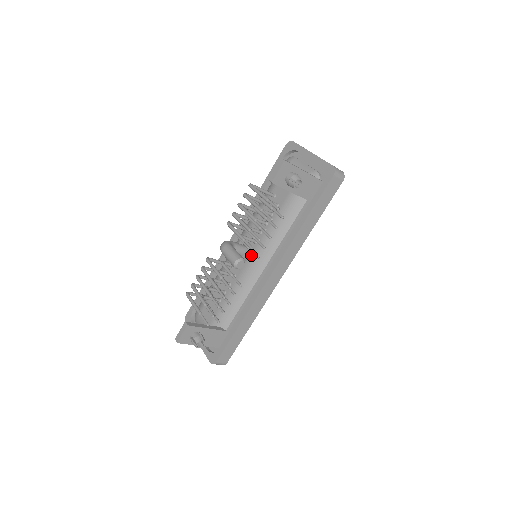
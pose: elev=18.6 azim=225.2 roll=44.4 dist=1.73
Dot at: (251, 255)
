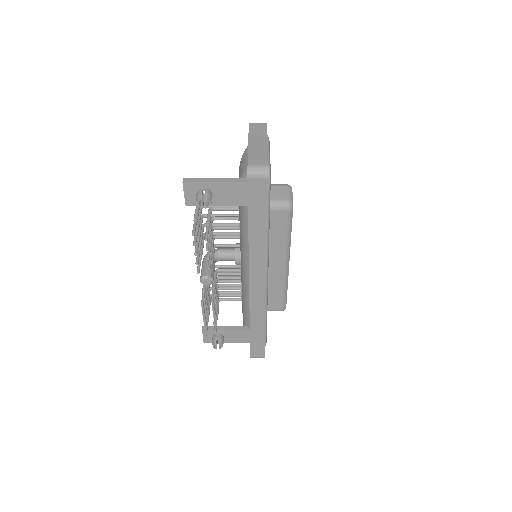
Dot at: (240, 260)
